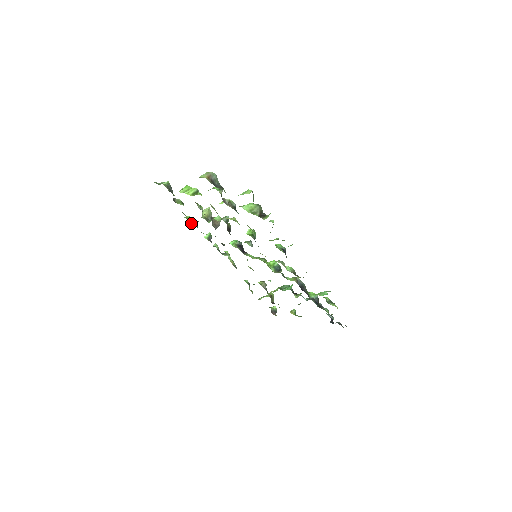
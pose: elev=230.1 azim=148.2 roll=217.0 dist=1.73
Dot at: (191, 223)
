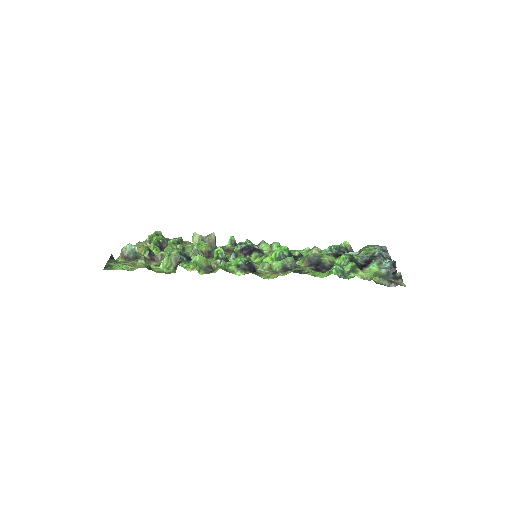
Dot at: occluded
